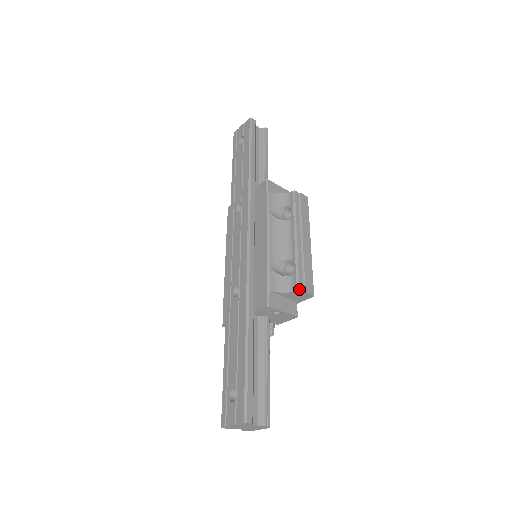
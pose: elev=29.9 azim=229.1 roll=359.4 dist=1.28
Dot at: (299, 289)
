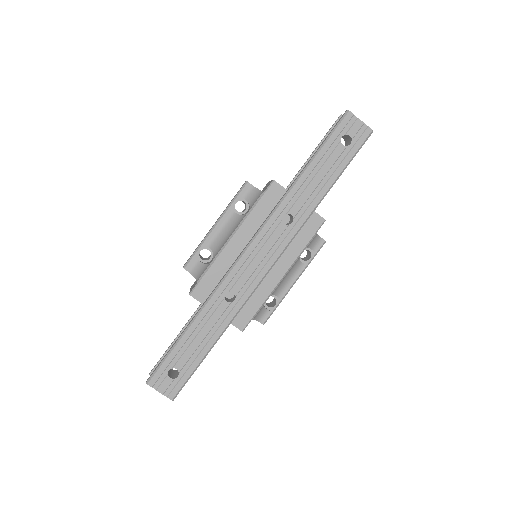
Dot at: occluded
